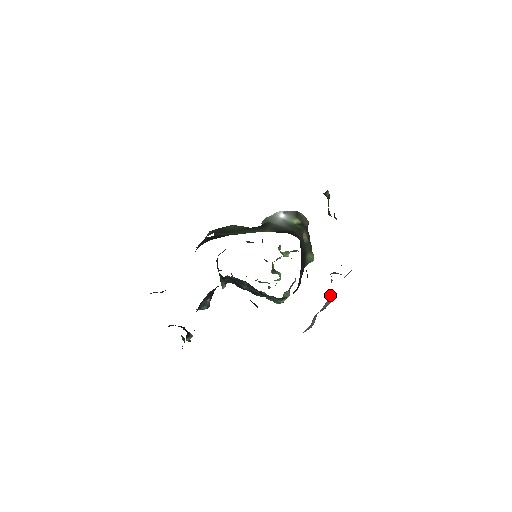
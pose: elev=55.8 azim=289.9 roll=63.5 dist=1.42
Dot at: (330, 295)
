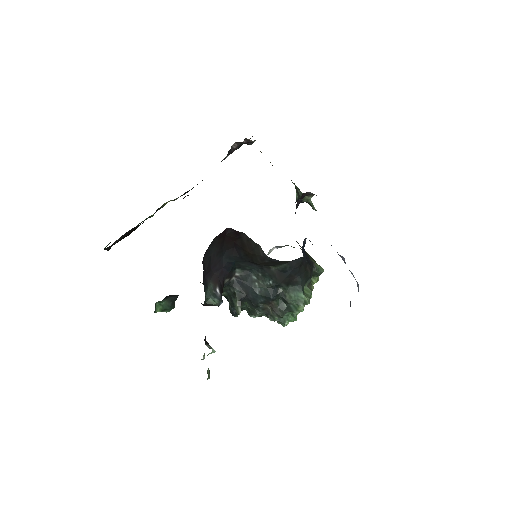
Dot at: occluded
